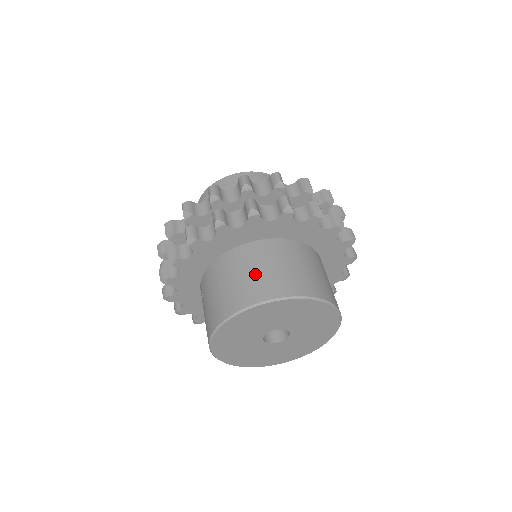
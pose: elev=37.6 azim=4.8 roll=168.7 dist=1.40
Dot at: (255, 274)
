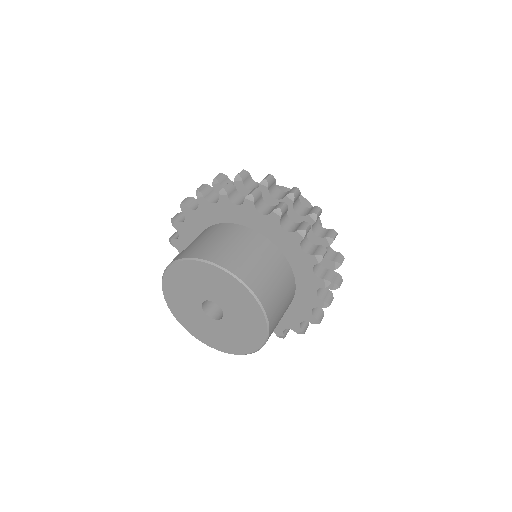
Dot at: (205, 241)
